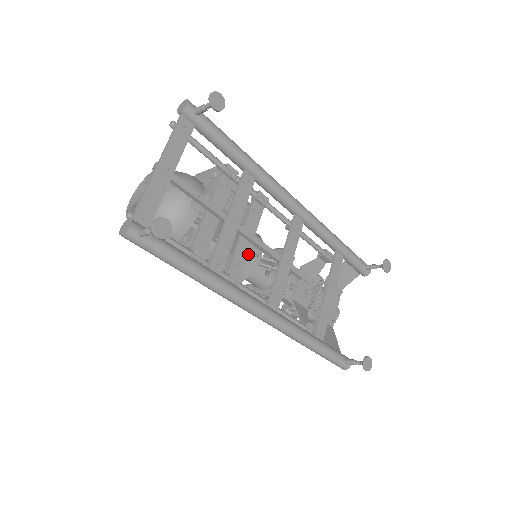
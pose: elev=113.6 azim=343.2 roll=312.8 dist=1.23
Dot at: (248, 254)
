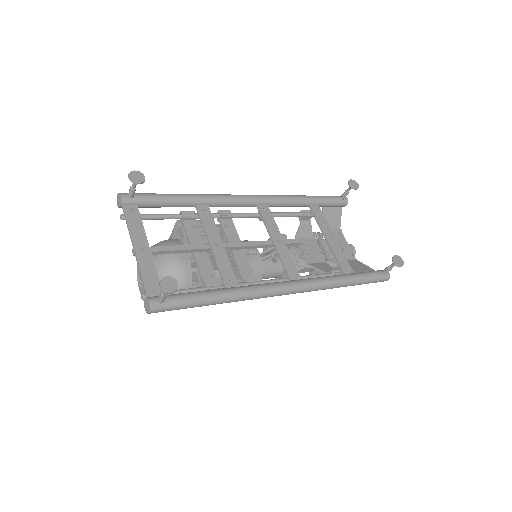
Dot at: (247, 258)
